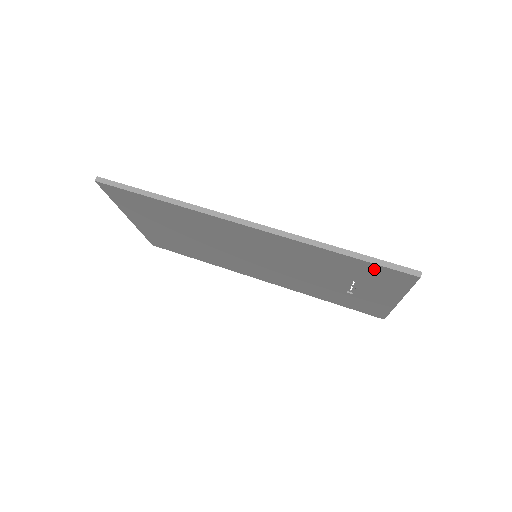
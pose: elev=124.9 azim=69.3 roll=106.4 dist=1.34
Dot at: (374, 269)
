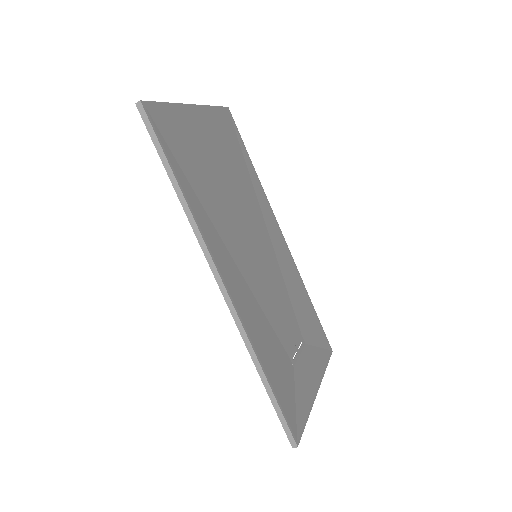
Dot at: occluded
